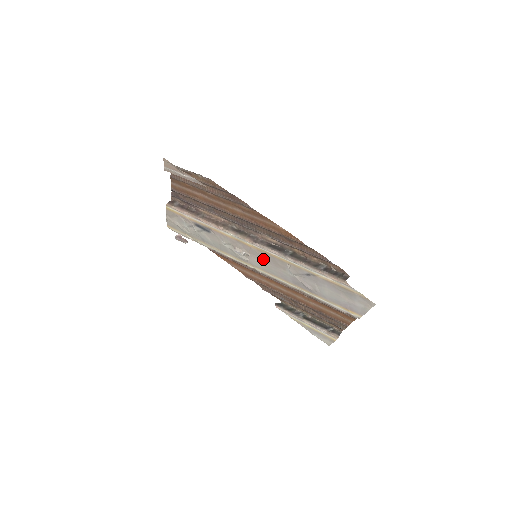
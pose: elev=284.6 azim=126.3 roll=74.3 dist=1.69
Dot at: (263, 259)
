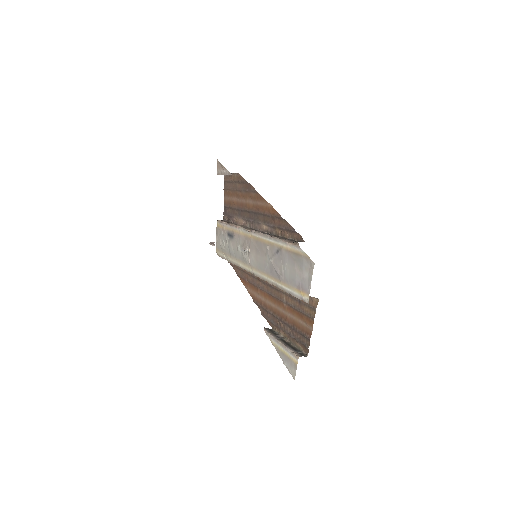
Dot at: (256, 251)
